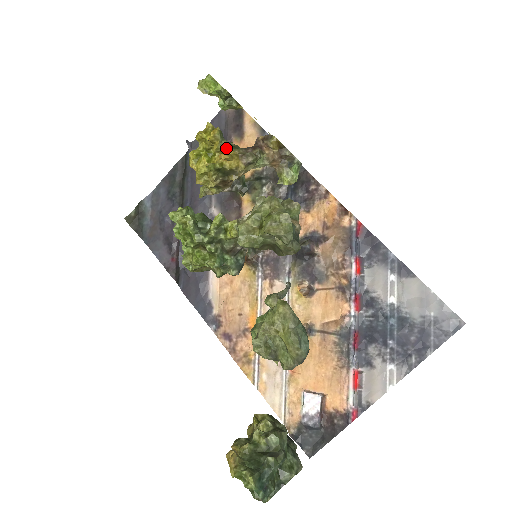
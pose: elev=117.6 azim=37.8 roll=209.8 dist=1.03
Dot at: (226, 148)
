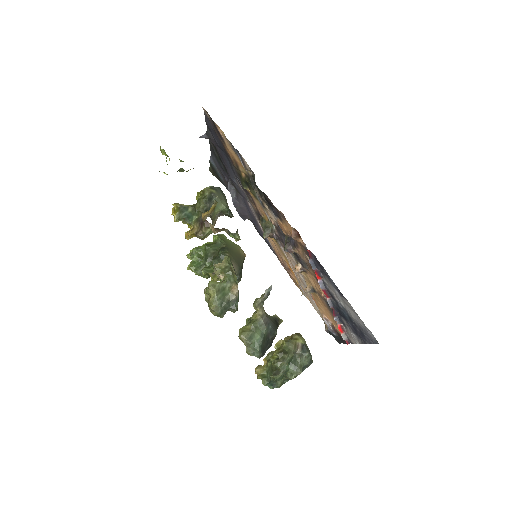
Dot at: occluded
